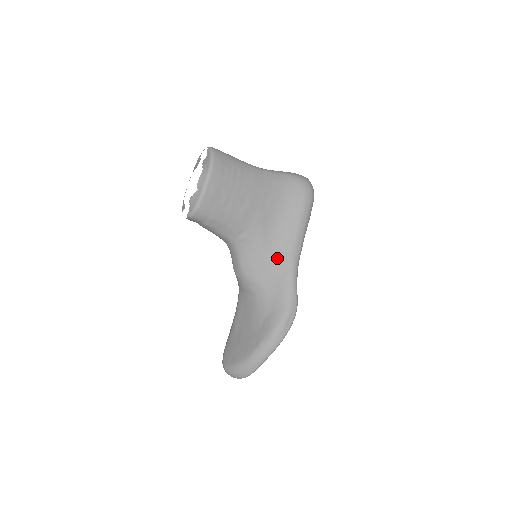
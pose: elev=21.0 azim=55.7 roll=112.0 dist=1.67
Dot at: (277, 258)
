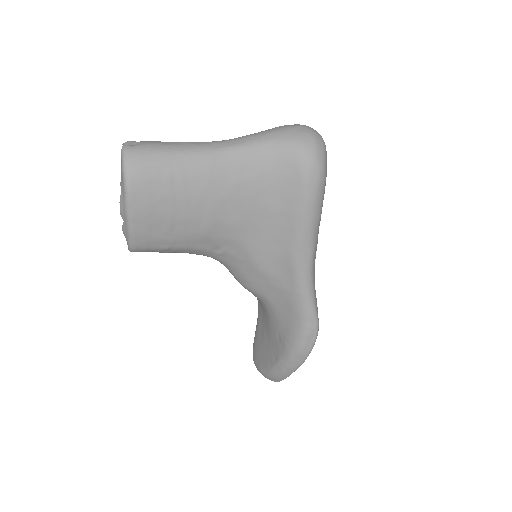
Dot at: (278, 270)
